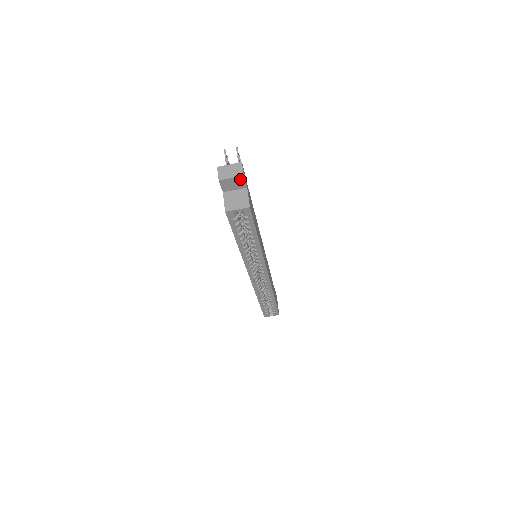
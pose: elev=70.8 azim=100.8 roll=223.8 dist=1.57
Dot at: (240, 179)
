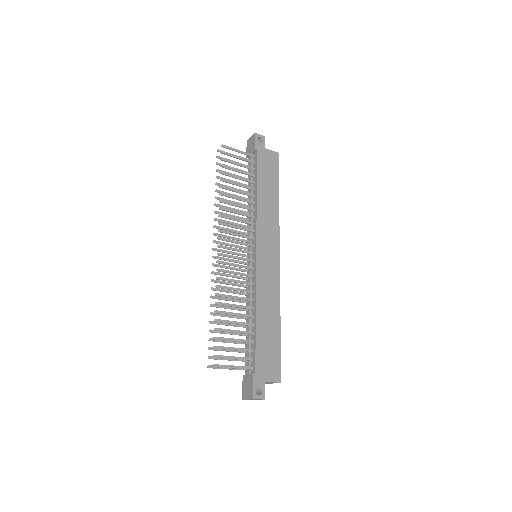
Dot at: (263, 396)
